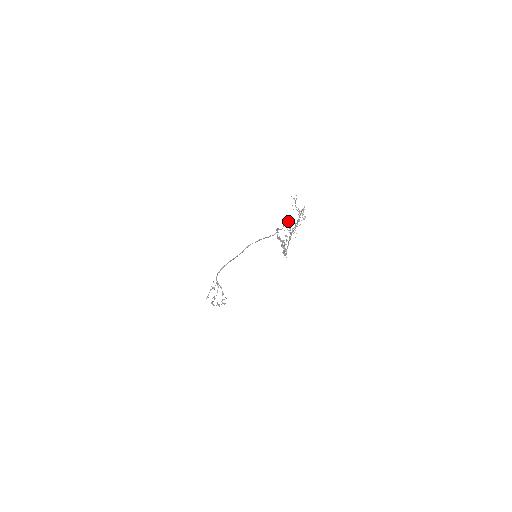
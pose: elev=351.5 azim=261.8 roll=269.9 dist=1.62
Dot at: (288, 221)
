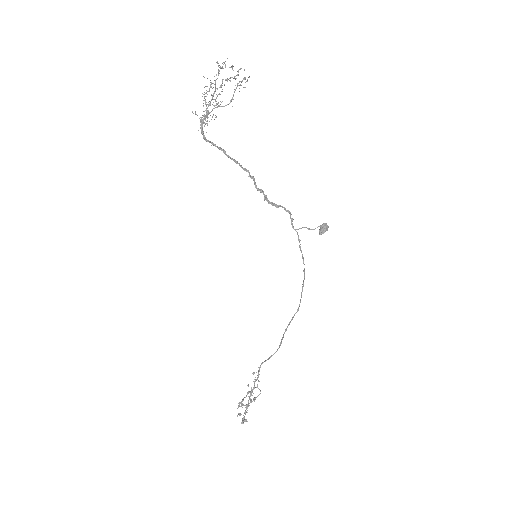
Dot at: (324, 227)
